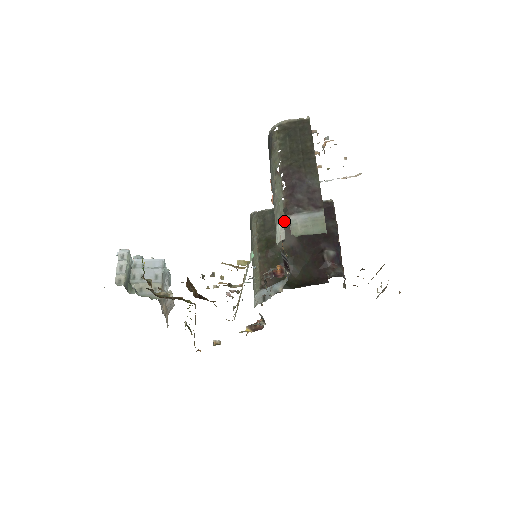
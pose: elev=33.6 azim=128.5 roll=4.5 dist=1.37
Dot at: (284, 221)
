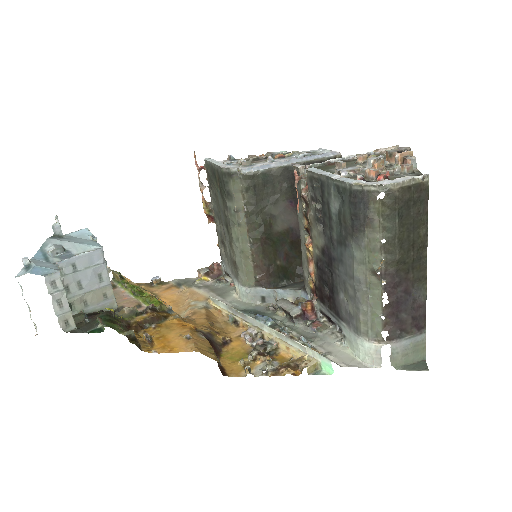
Dot at: (282, 192)
